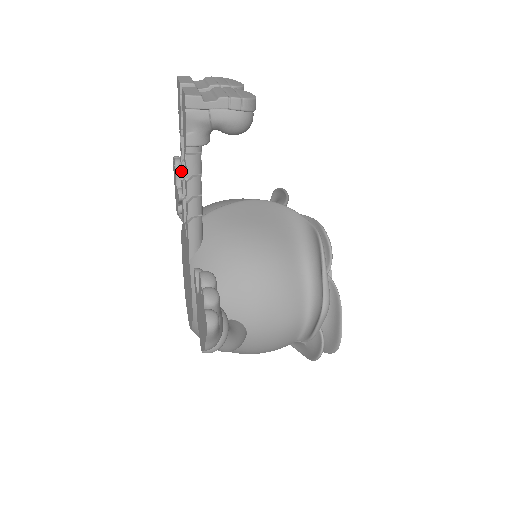
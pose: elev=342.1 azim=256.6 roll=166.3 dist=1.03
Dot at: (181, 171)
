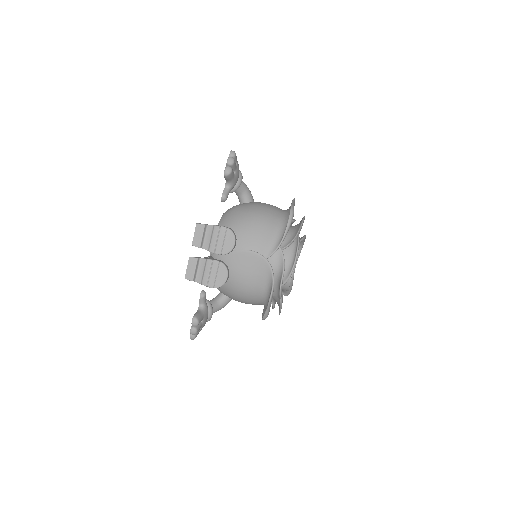
Dot at: occluded
